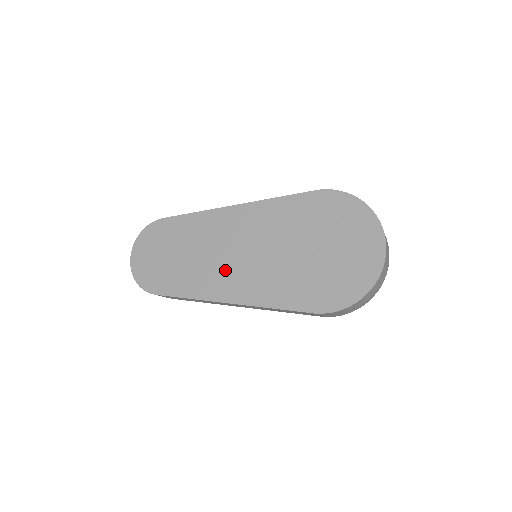
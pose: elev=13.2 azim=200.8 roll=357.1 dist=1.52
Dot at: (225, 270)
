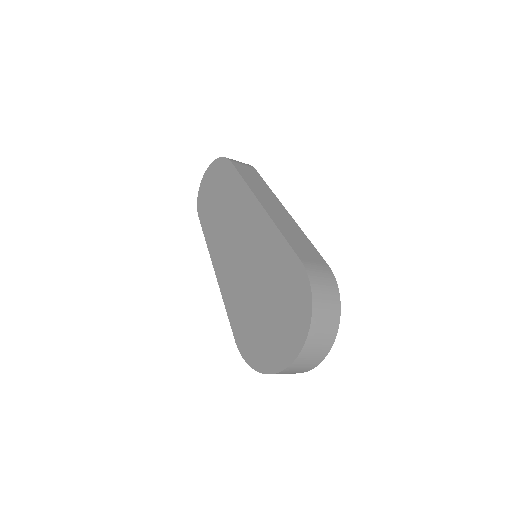
Dot at: (227, 248)
